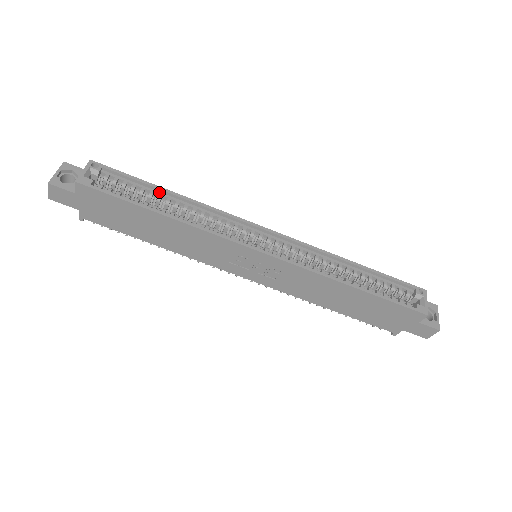
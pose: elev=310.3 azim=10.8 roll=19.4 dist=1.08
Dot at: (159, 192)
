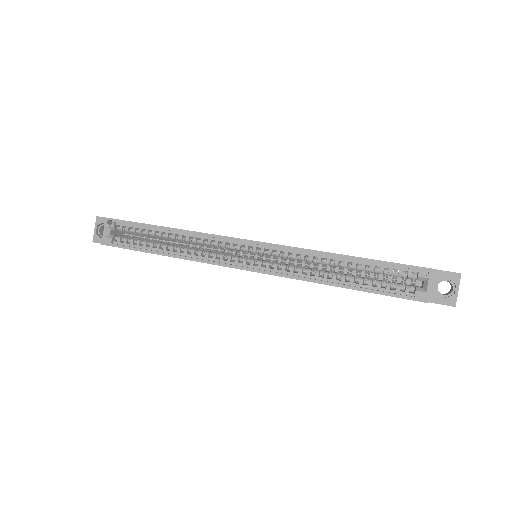
Dot at: (159, 229)
